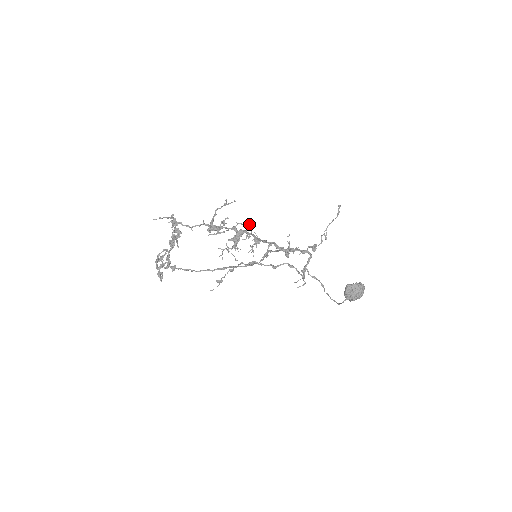
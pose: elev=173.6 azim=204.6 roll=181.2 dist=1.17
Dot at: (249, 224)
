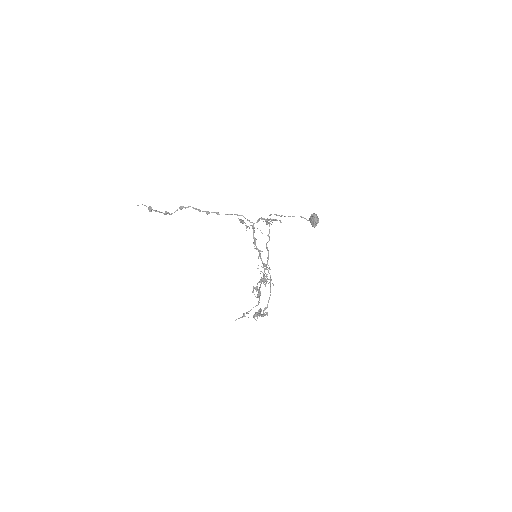
Dot at: occluded
